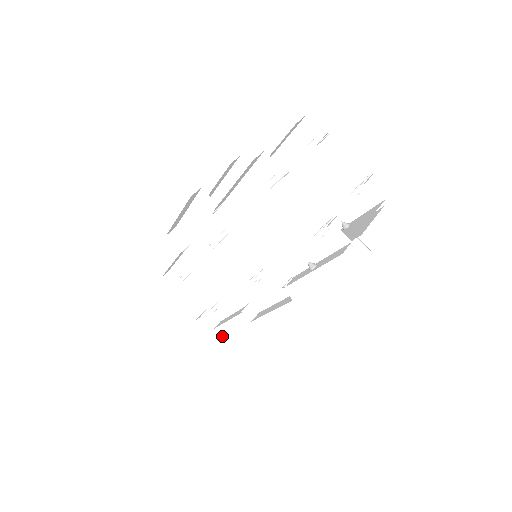
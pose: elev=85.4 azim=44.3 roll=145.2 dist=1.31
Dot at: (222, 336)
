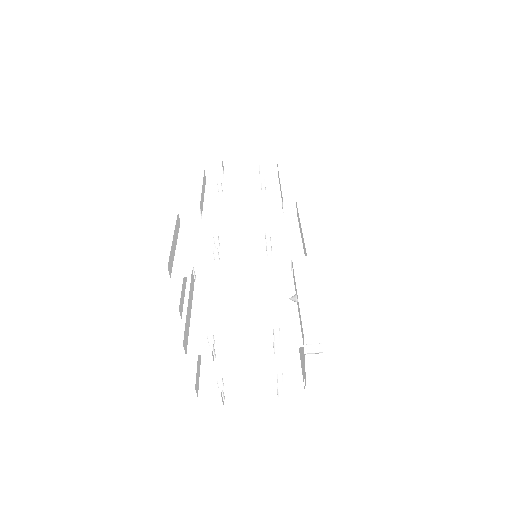
Dot at: occluded
